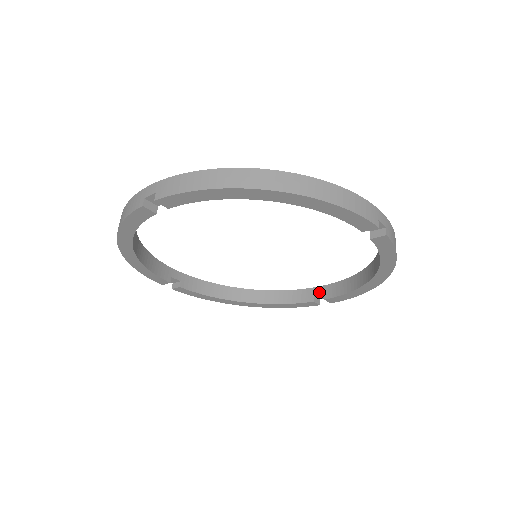
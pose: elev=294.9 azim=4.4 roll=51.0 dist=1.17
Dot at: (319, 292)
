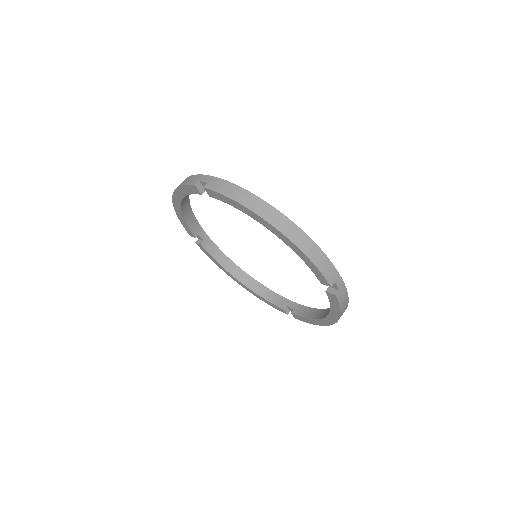
Dot at: (291, 306)
